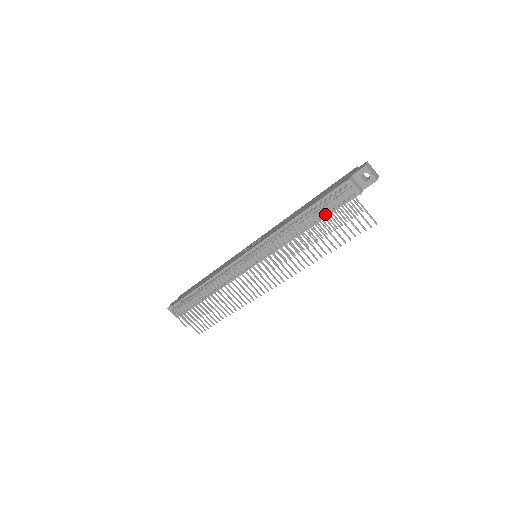
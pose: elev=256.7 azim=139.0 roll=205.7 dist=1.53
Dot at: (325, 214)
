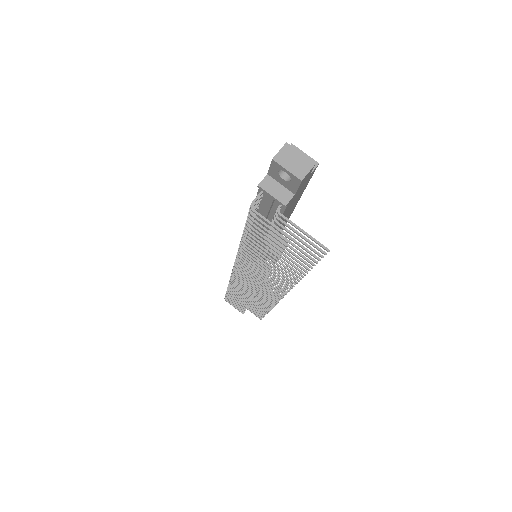
Dot at: (255, 236)
